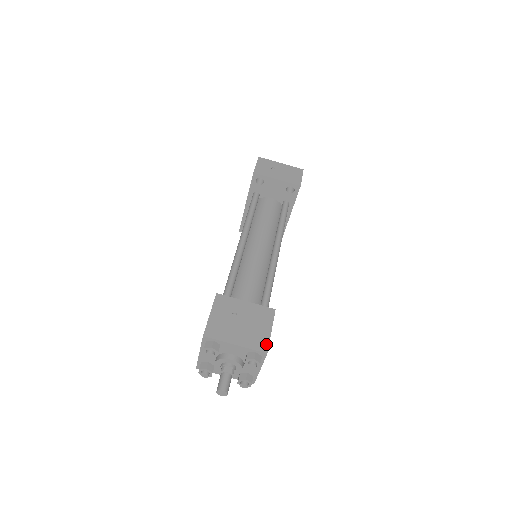
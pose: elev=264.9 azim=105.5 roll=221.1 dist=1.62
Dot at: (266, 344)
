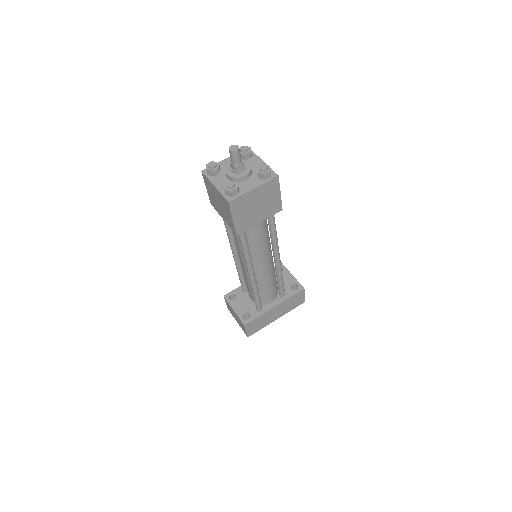
Dot at: (278, 181)
